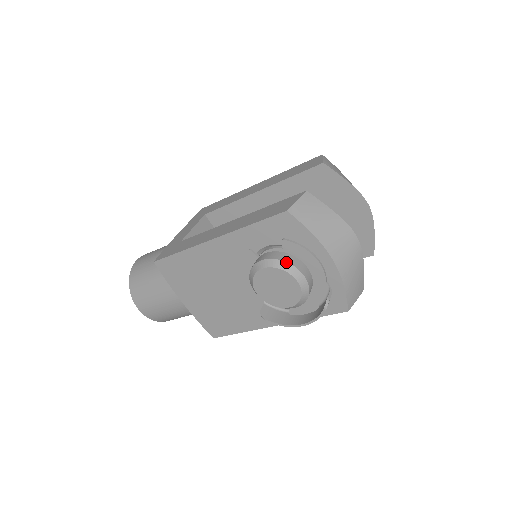
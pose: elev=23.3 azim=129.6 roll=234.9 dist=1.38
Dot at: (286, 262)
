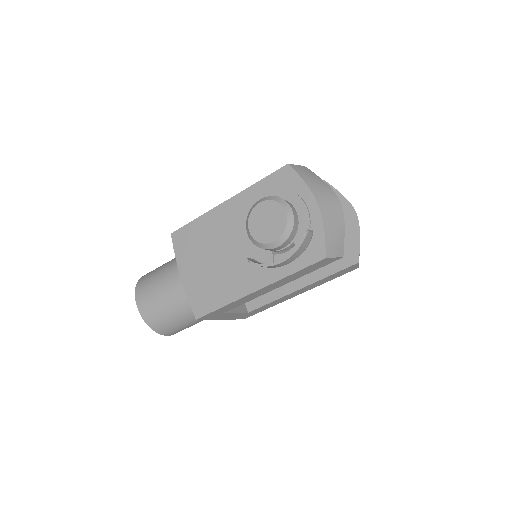
Dot at: (279, 197)
